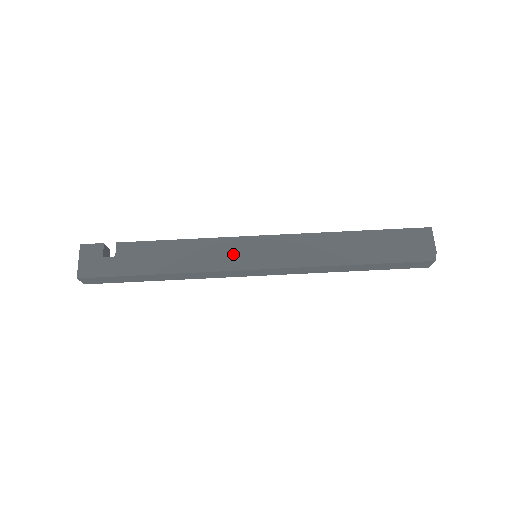
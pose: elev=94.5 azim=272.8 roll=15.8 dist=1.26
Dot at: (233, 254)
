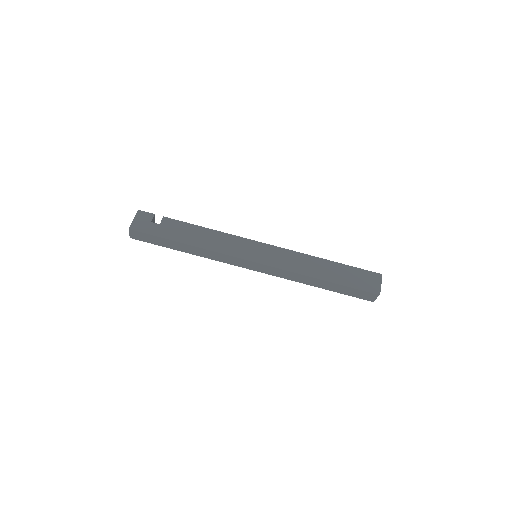
Dot at: (241, 248)
